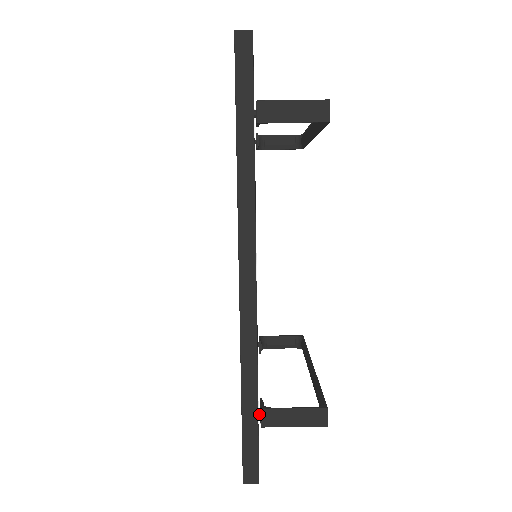
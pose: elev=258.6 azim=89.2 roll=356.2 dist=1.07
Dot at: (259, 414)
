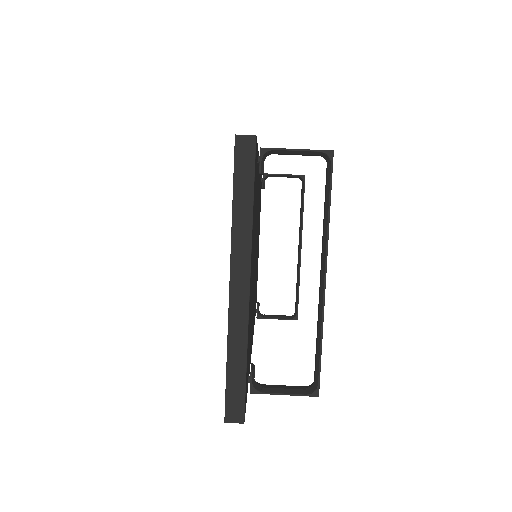
Dot at: (258, 156)
